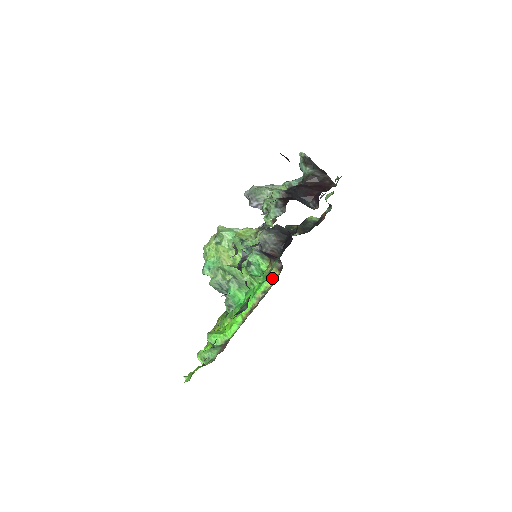
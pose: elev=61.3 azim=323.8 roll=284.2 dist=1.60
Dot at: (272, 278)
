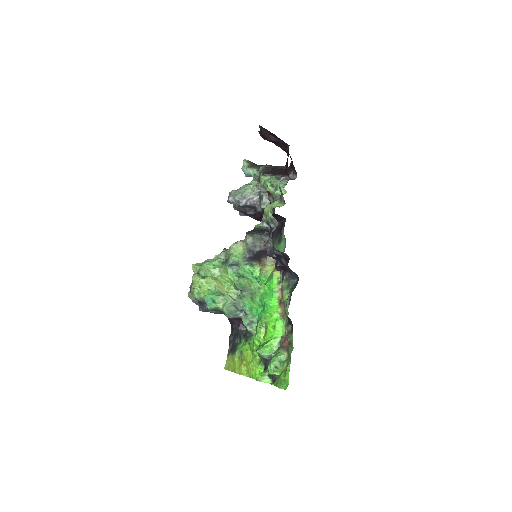
Dot at: (276, 270)
